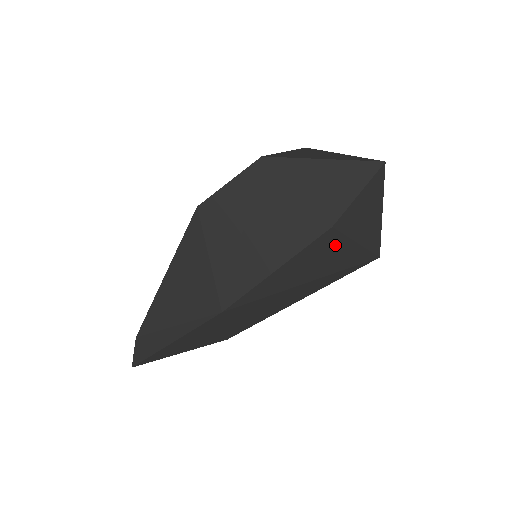
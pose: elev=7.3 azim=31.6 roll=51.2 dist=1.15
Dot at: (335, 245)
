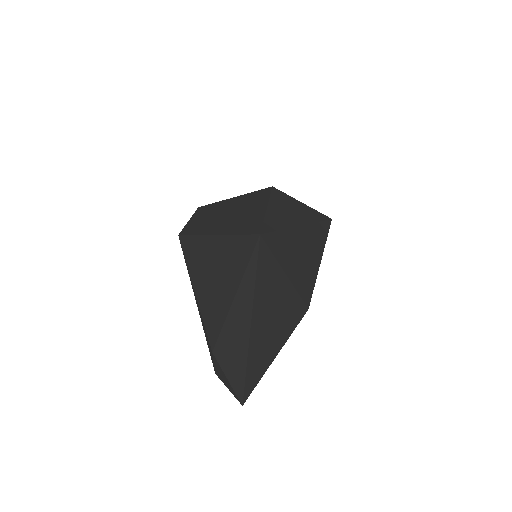
Dot at: (289, 200)
